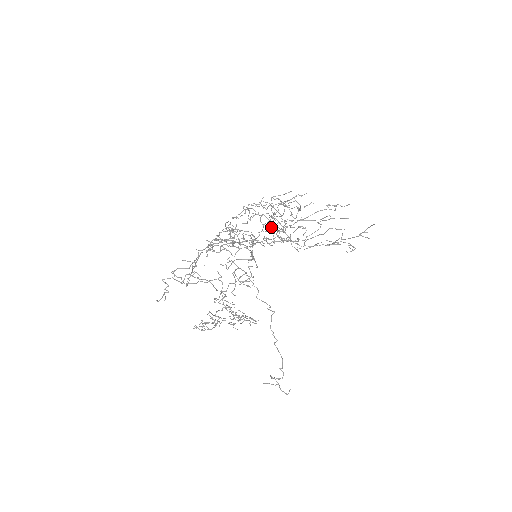
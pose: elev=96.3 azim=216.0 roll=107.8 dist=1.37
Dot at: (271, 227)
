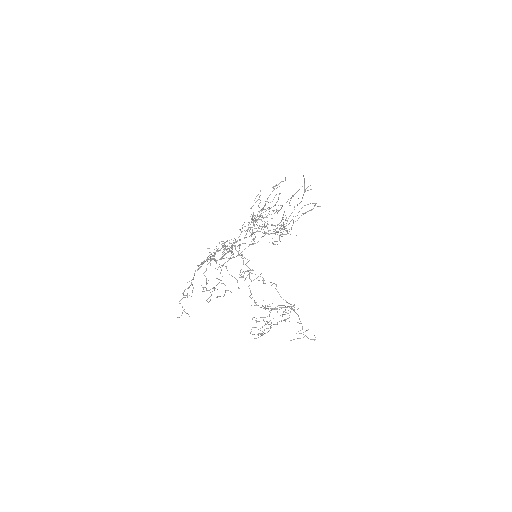
Dot at: (268, 231)
